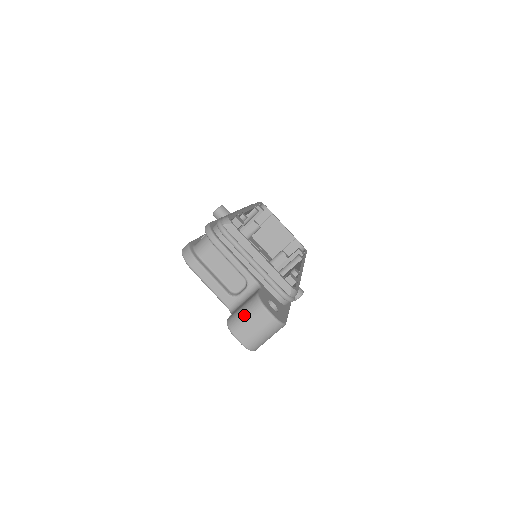
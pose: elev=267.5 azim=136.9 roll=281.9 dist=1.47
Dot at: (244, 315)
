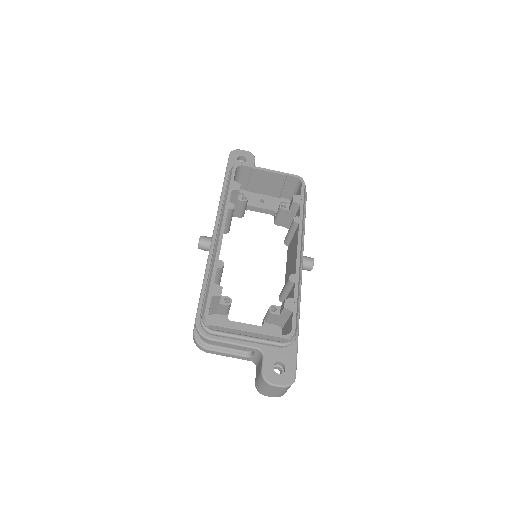
Dot at: (262, 387)
